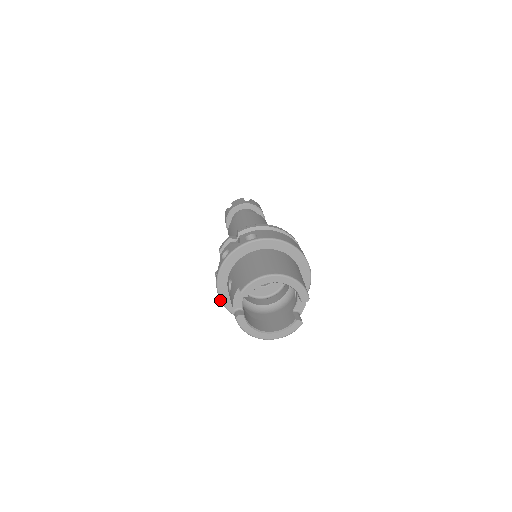
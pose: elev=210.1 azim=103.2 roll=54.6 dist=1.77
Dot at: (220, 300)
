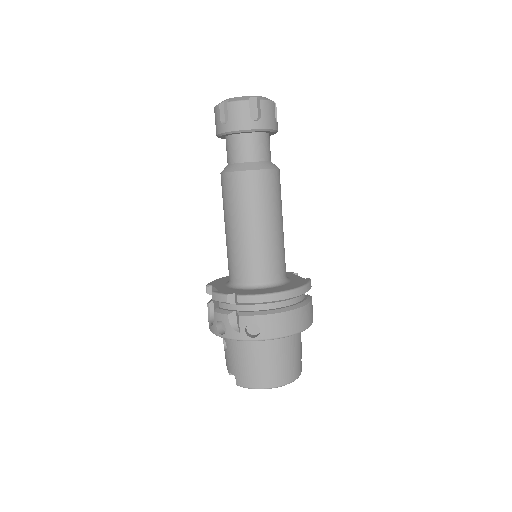
Dot at: occluded
